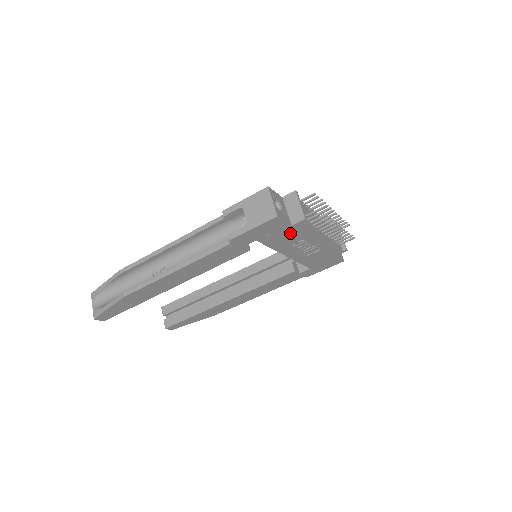
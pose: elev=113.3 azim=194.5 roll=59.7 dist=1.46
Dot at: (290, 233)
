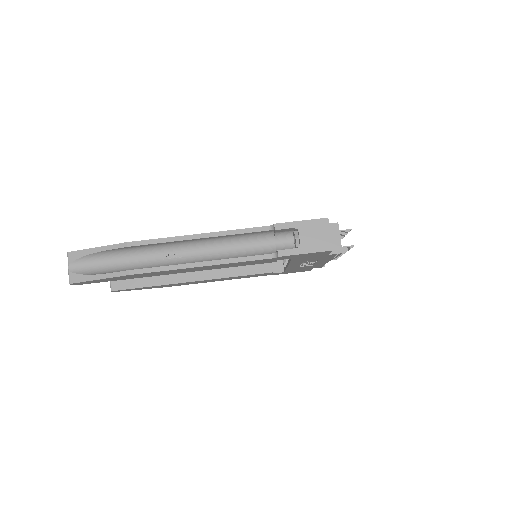
Dot at: (318, 257)
